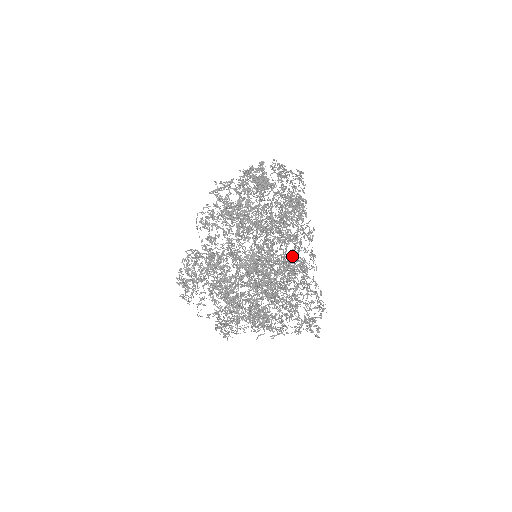
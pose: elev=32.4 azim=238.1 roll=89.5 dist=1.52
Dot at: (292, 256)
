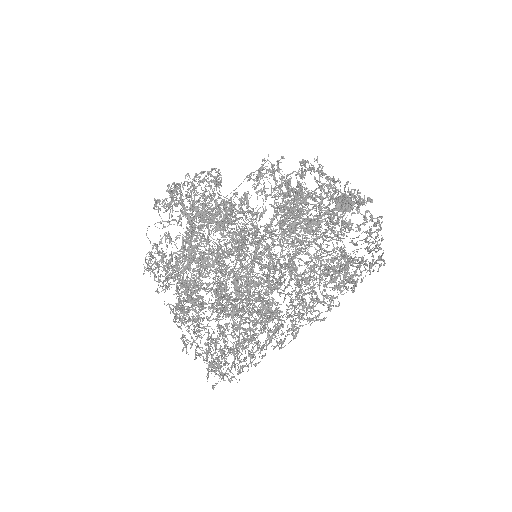
Dot at: occluded
